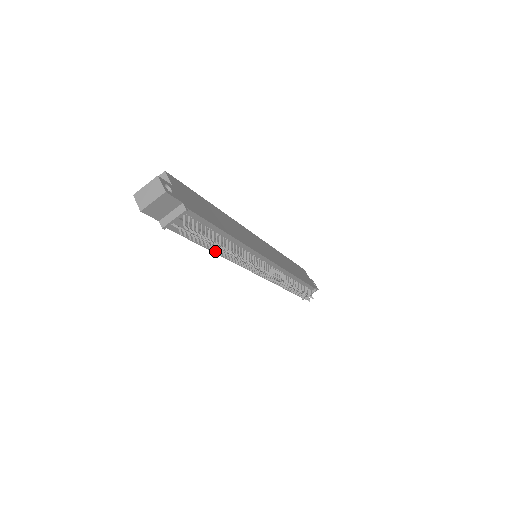
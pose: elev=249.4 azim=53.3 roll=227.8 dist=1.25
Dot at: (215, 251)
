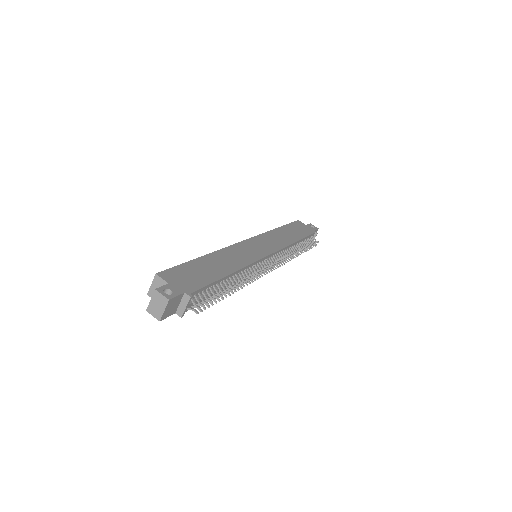
Dot at: occluded
